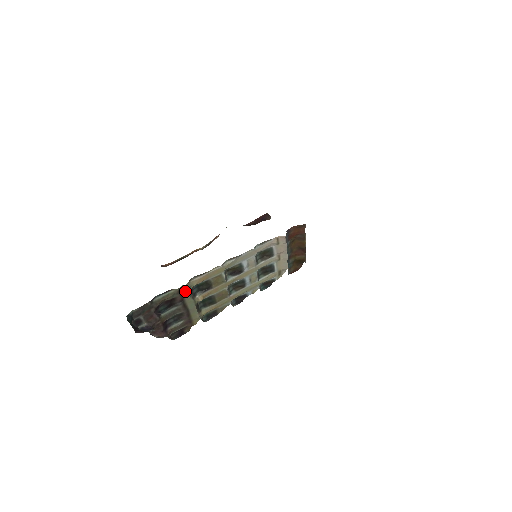
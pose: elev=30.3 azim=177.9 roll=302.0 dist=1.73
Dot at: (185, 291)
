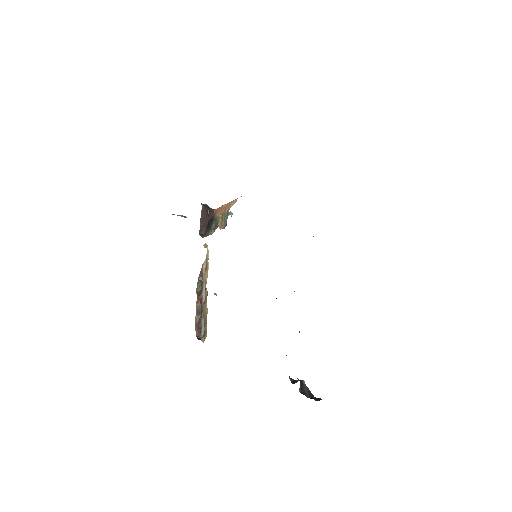
Dot at: occluded
